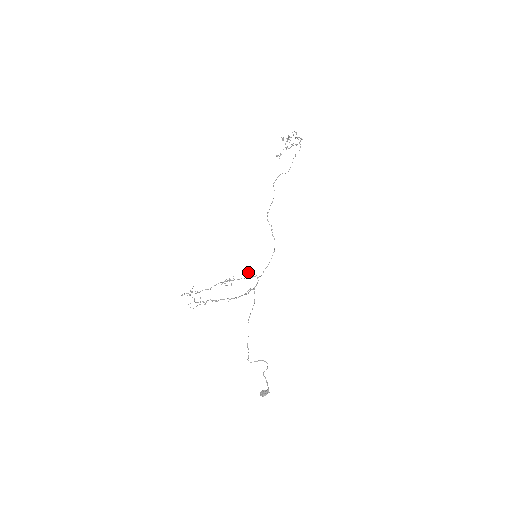
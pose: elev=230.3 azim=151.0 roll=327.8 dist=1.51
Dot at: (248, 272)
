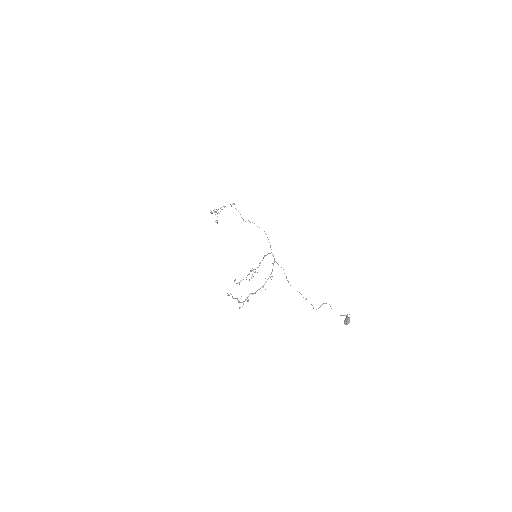
Dot at: occluded
